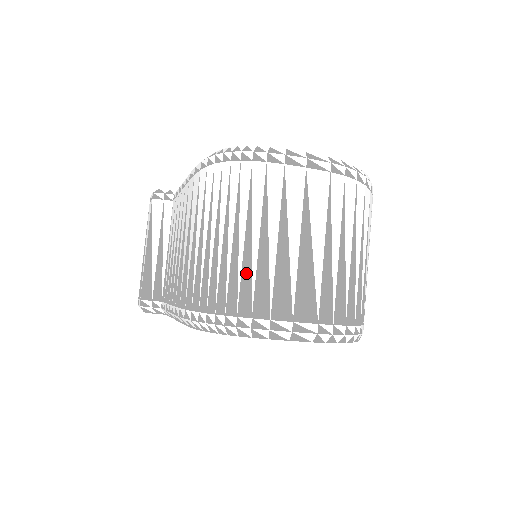
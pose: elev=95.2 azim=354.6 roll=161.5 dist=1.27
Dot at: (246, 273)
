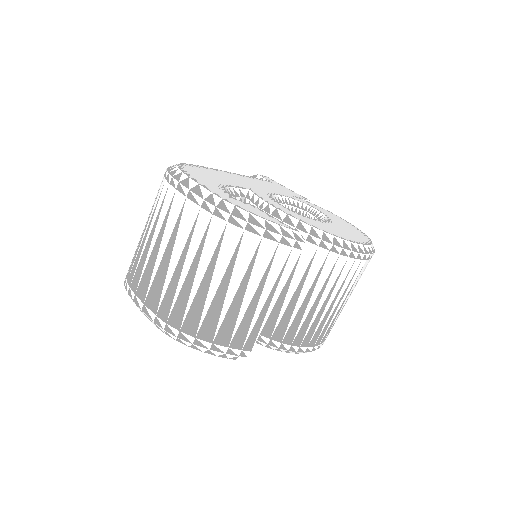
Dot at: (138, 256)
